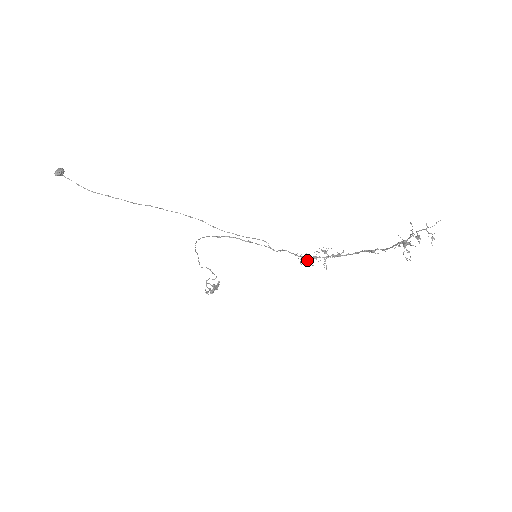
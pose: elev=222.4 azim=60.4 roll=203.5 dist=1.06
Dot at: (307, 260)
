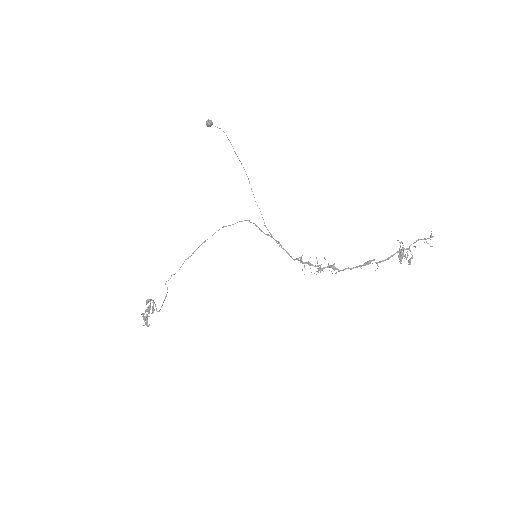
Dot at: occluded
